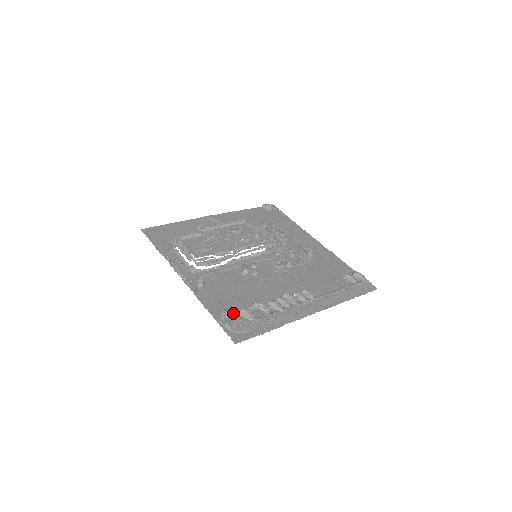
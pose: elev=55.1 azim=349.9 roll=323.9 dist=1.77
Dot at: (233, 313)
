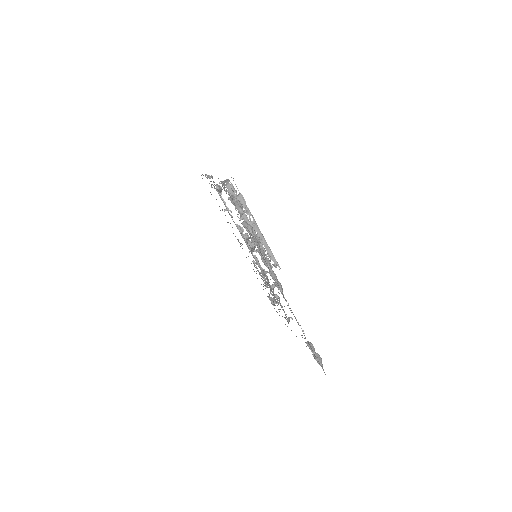
Dot at: (228, 197)
